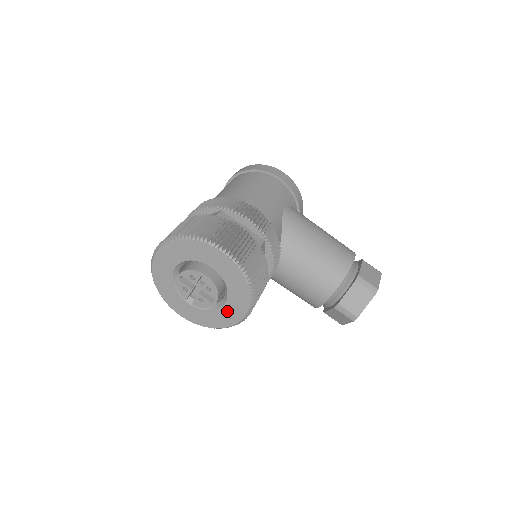
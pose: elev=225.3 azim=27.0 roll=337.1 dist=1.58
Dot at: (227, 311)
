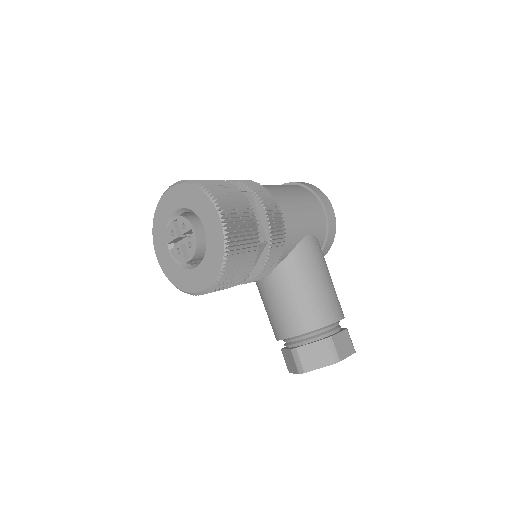
Dot at: (193, 276)
